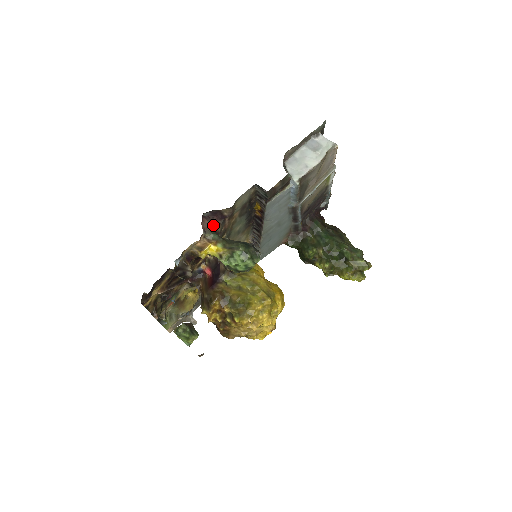
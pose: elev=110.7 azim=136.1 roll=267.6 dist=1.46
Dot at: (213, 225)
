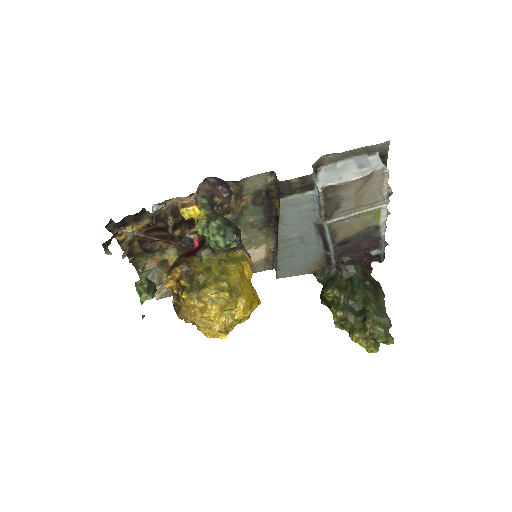
Dot at: (212, 192)
